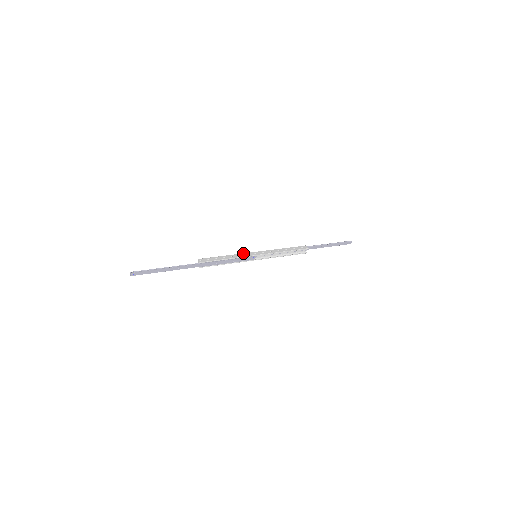
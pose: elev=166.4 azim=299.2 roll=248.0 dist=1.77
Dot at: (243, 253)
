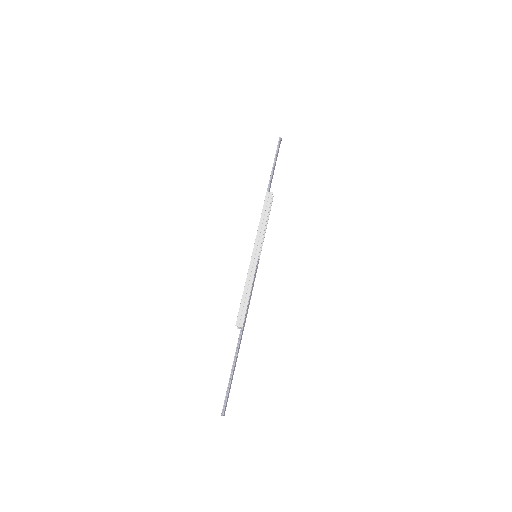
Dot at: (248, 269)
